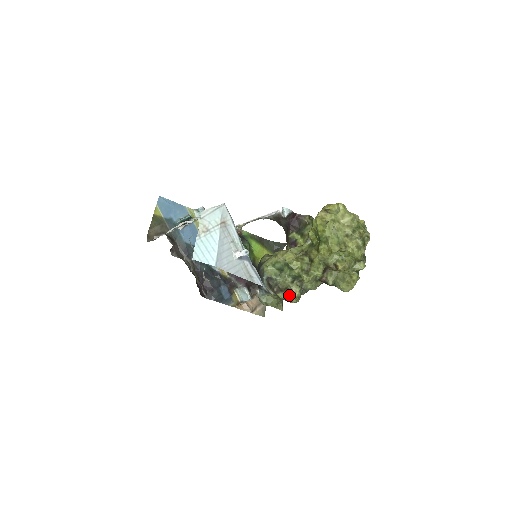
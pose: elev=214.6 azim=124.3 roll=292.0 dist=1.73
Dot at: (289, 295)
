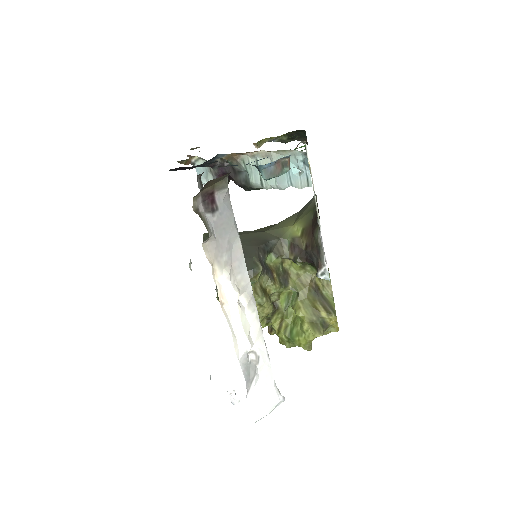
Dot at: occluded
